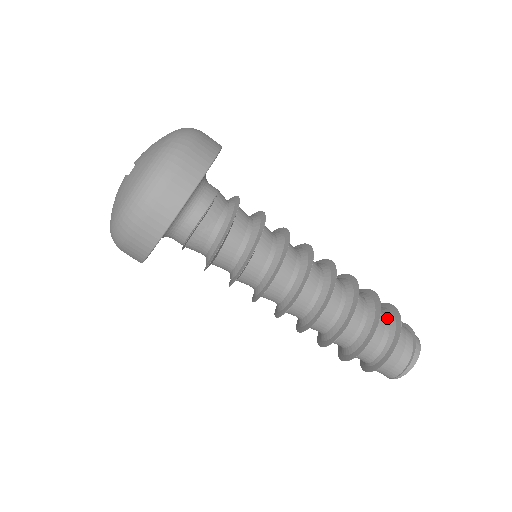
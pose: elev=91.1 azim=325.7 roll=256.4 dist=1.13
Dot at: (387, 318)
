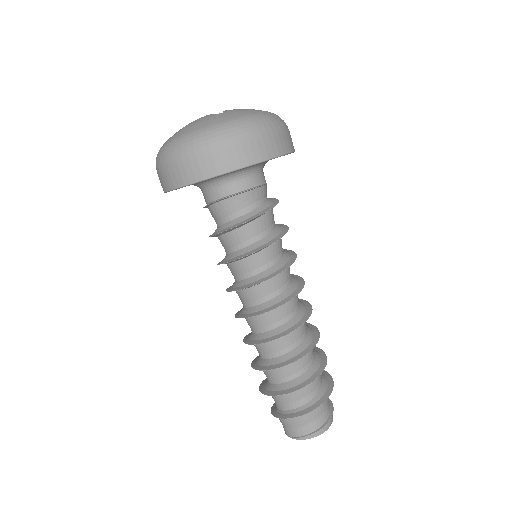
Dot at: (322, 380)
